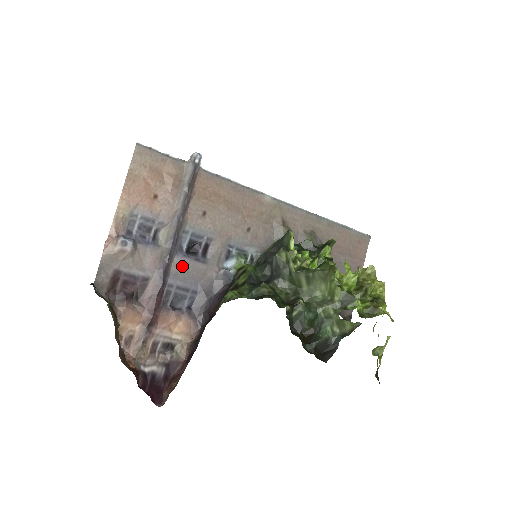
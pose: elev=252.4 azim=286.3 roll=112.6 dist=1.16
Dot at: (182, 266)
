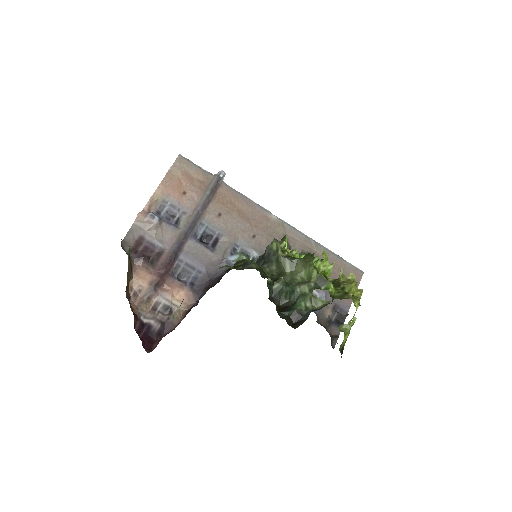
Dot at: (193, 248)
